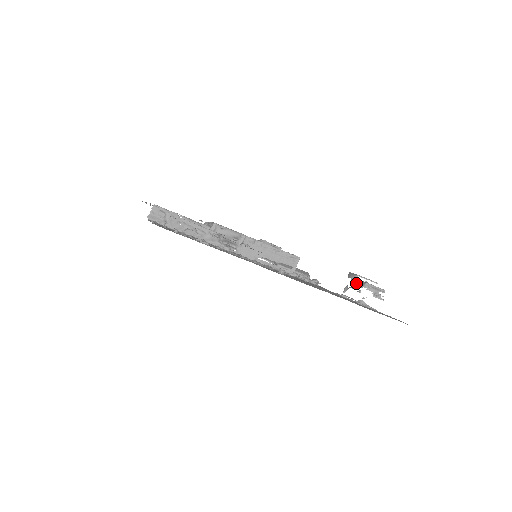
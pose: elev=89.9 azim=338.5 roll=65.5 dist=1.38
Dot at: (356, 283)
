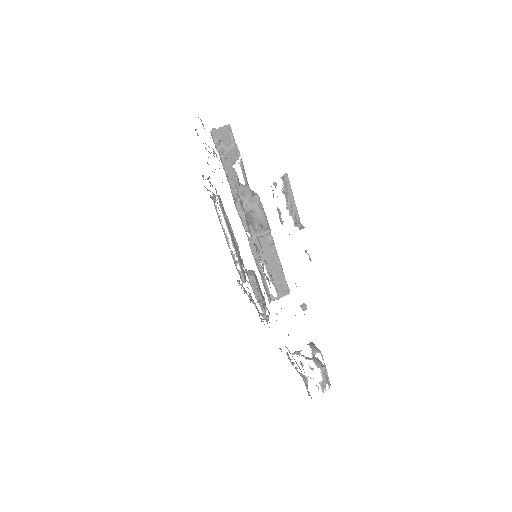
Dot at: (315, 358)
